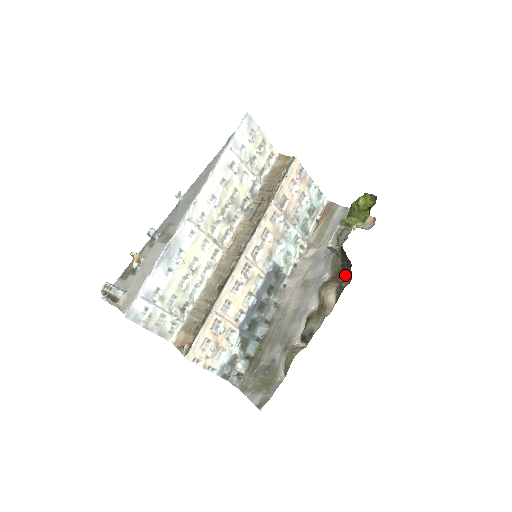
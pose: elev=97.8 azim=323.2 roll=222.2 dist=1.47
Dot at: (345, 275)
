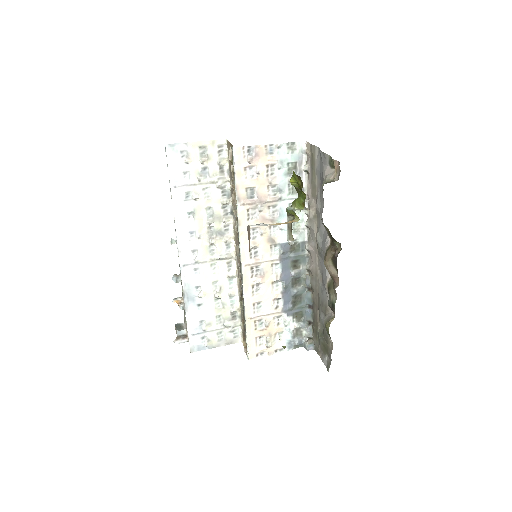
Dot at: (335, 241)
